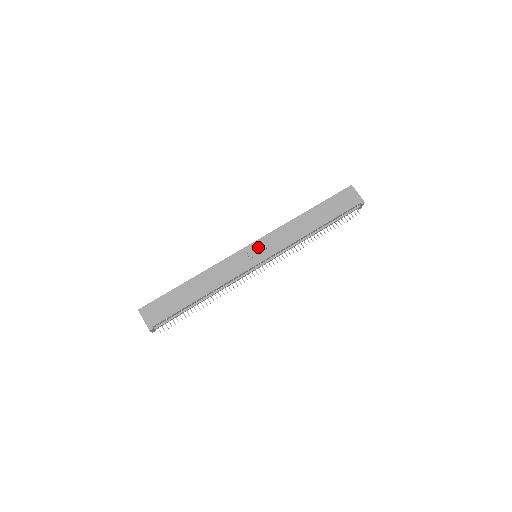
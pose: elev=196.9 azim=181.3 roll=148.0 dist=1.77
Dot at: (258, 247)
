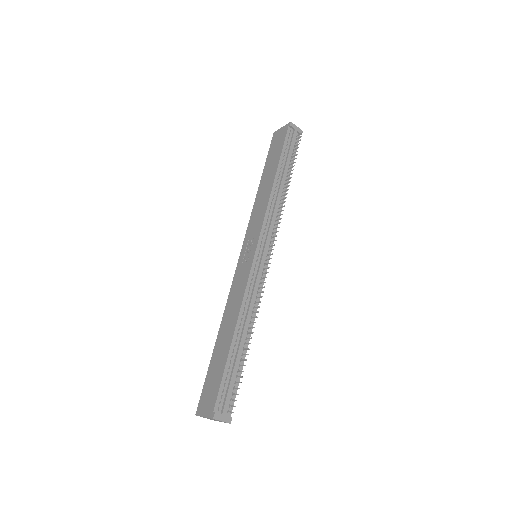
Dot at: (247, 247)
